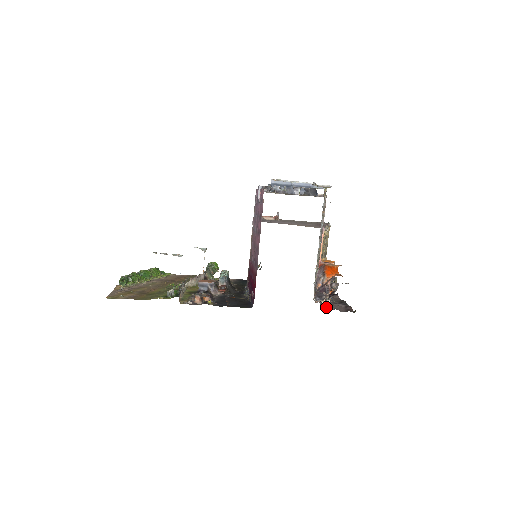
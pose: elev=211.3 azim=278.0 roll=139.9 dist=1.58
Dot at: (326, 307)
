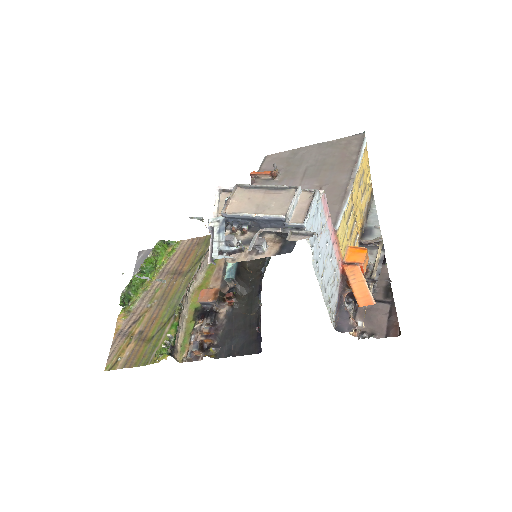
Dot at: (359, 325)
